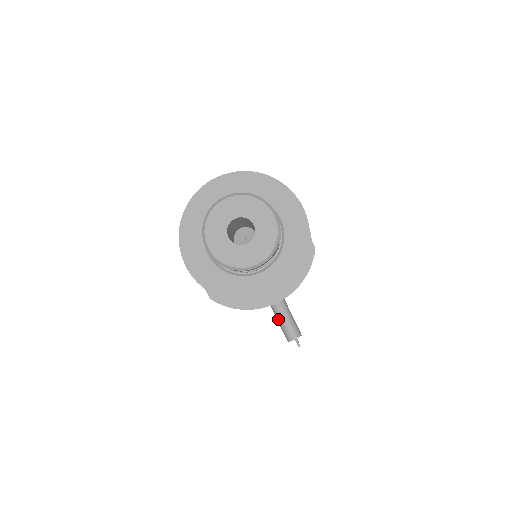
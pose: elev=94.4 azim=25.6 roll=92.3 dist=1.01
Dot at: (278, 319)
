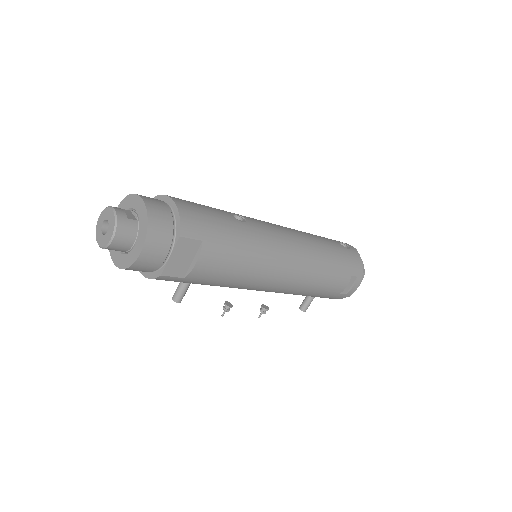
Dot at: (179, 284)
